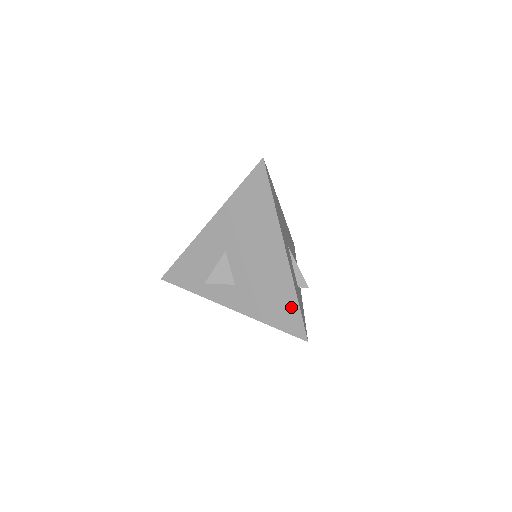
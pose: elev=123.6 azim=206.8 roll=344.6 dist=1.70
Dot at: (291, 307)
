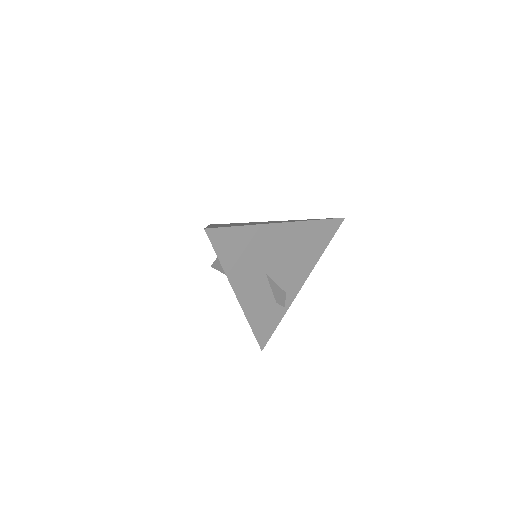
Dot at: occluded
